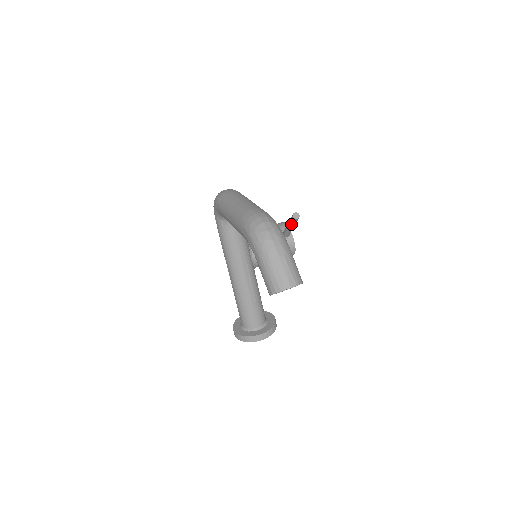
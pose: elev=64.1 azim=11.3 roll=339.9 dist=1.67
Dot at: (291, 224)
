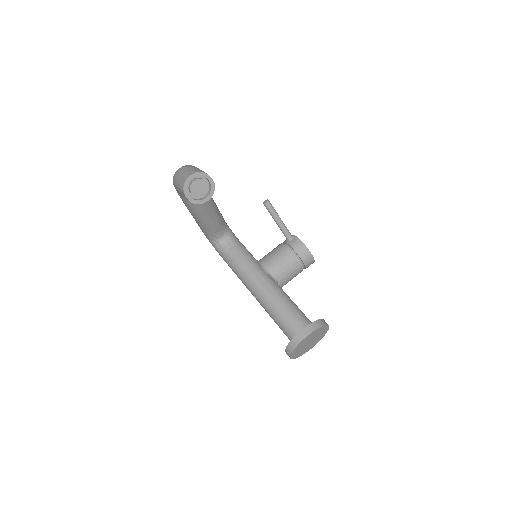
Dot at: (272, 215)
